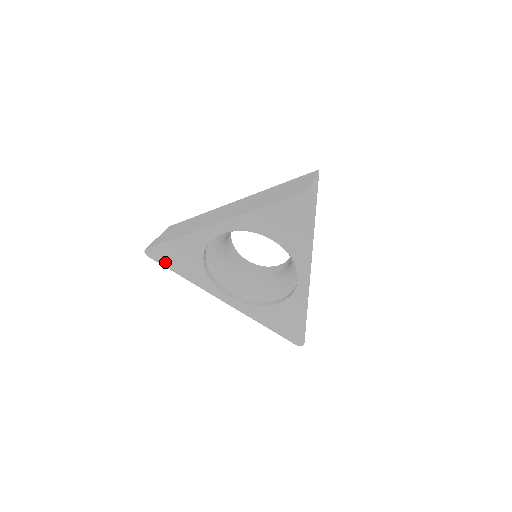
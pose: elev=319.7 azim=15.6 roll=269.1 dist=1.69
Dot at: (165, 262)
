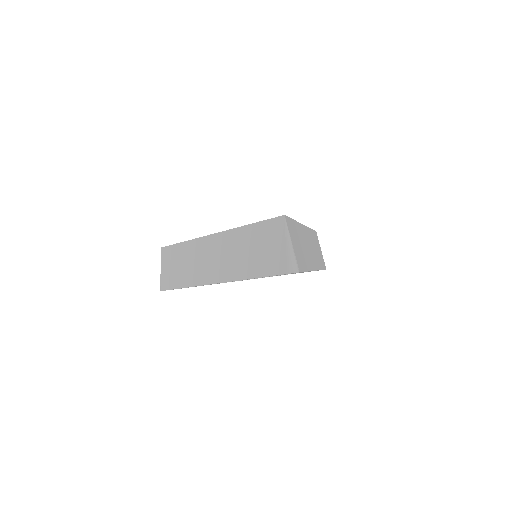
Dot at: occluded
